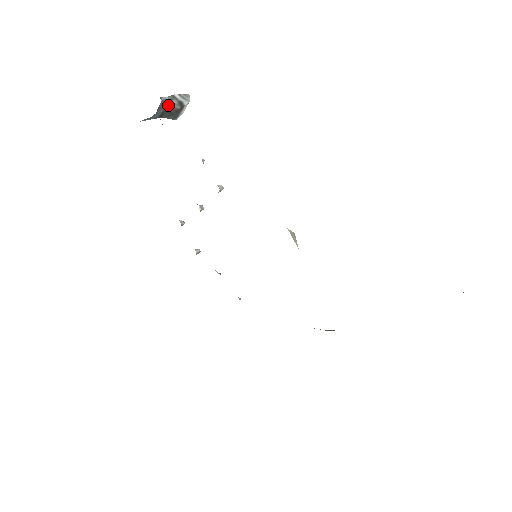
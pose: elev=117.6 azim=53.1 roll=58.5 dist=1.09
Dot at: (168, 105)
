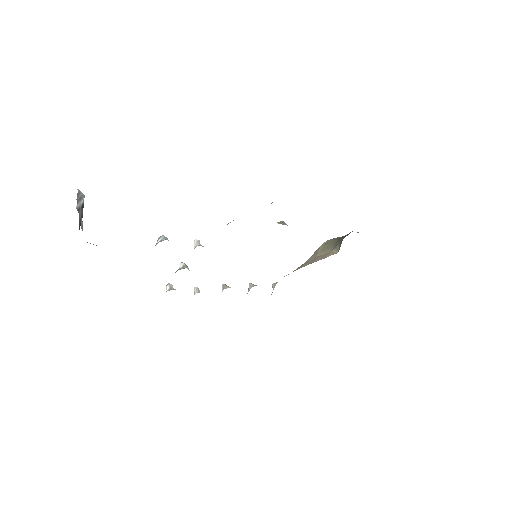
Dot at: (79, 222)
